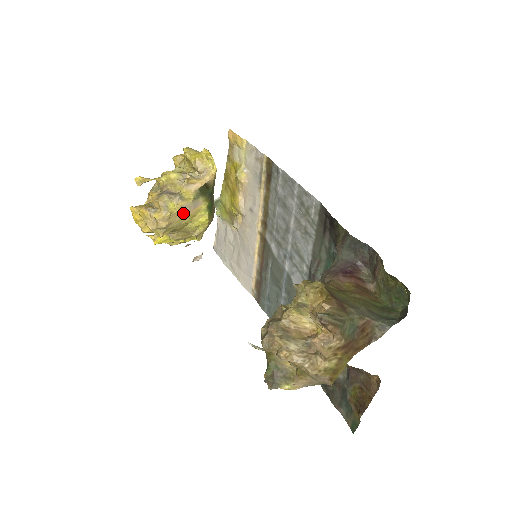
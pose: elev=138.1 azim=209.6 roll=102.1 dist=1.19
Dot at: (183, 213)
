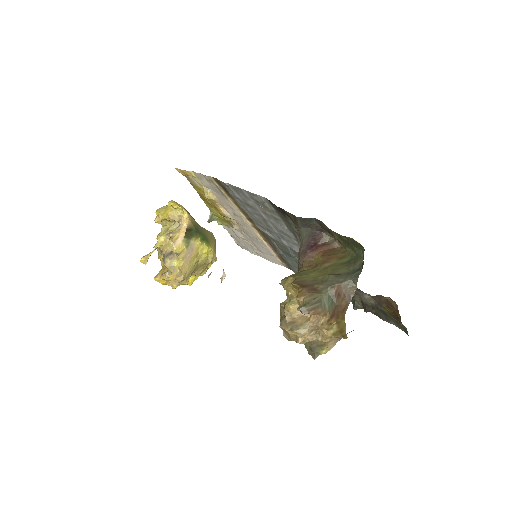
Dot at: (188, 260)
